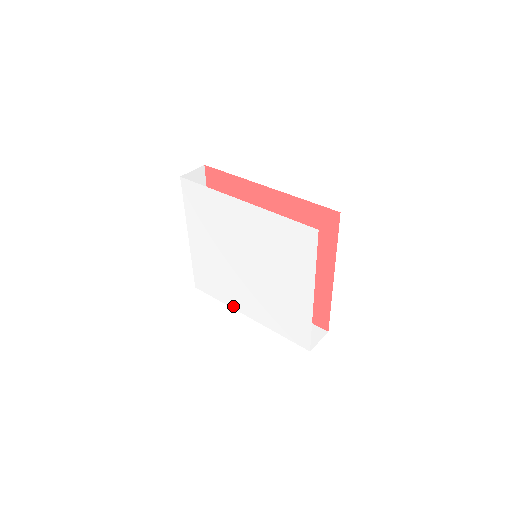
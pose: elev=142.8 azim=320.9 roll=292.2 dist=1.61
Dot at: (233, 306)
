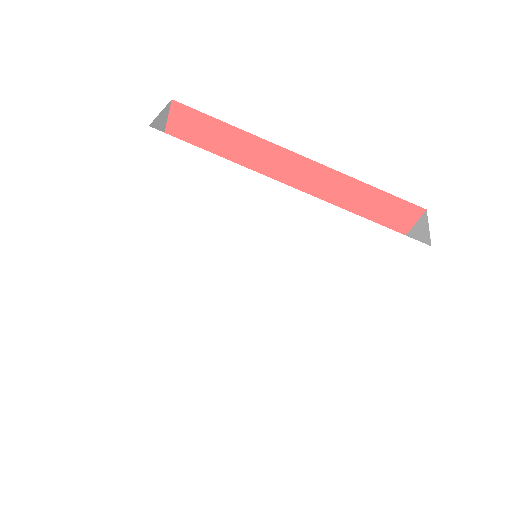
Dot at: (195, 321)
